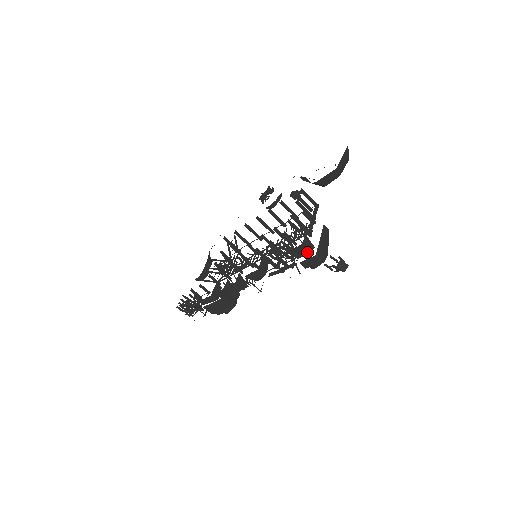
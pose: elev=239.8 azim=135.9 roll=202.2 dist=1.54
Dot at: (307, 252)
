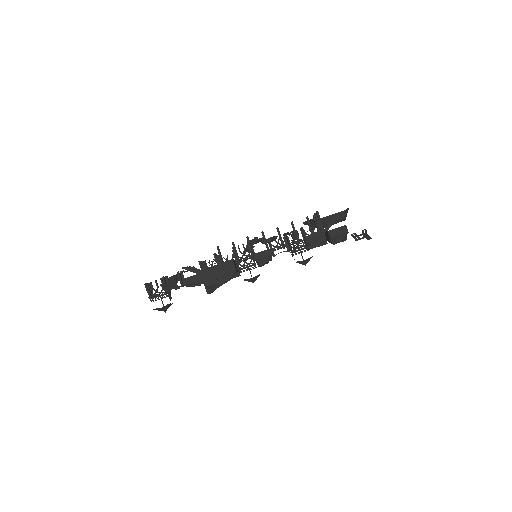
Dot at: (322, 243)
